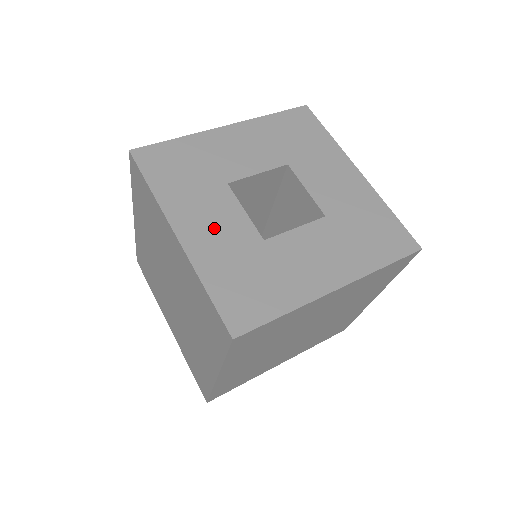
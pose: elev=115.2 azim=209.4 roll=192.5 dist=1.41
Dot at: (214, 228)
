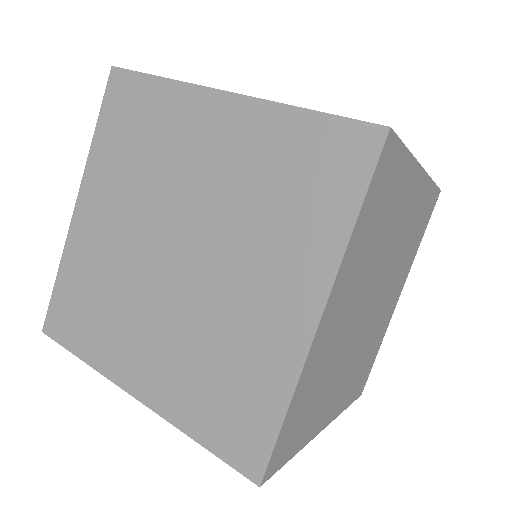
Dot at: occluded
